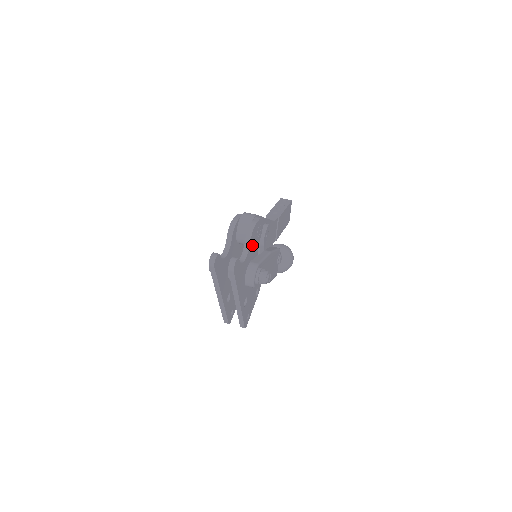
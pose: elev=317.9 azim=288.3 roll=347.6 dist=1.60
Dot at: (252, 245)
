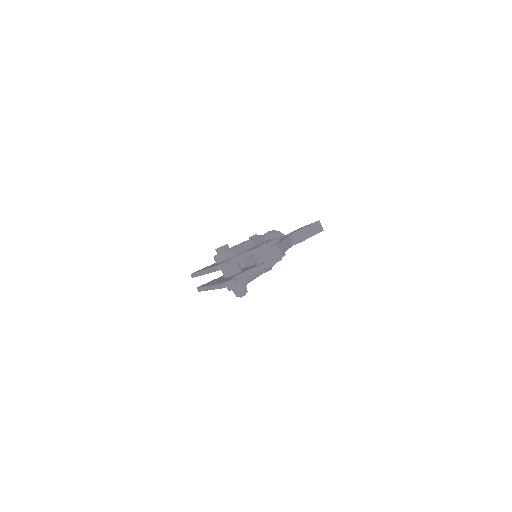
Dot at: occluded
